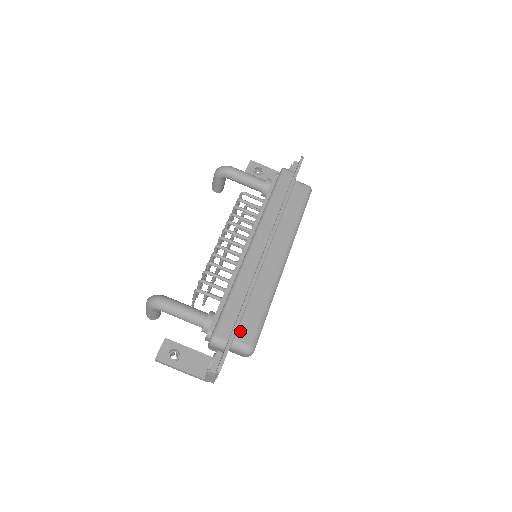
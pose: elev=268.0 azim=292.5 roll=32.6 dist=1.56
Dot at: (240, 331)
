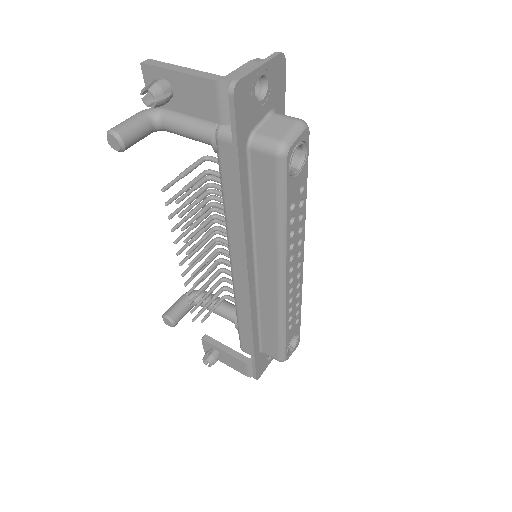
Dot at: occluded
